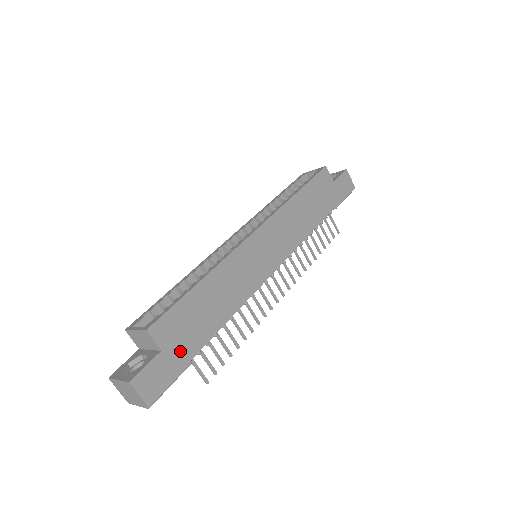
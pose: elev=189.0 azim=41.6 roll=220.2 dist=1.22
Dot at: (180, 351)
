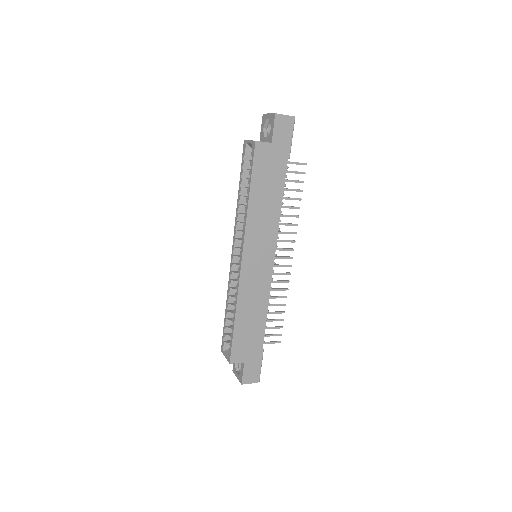
Dot at: (253, 353)
